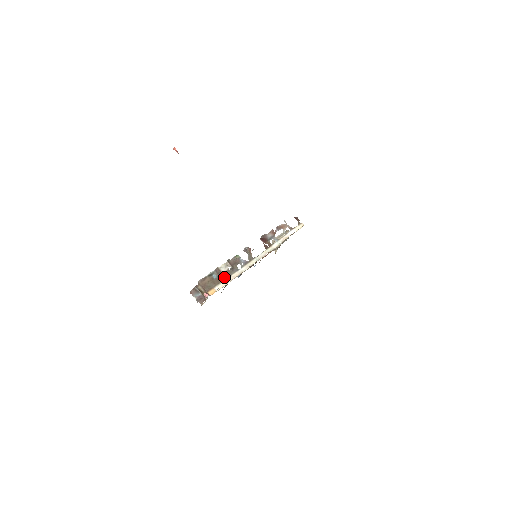
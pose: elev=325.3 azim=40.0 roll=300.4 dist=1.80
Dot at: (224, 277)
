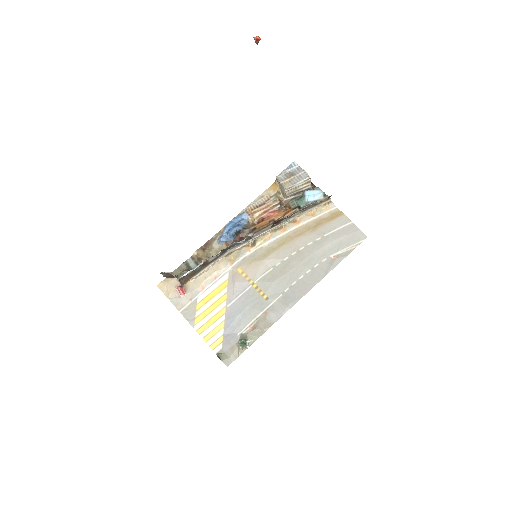
Dot at: (208, 264)
